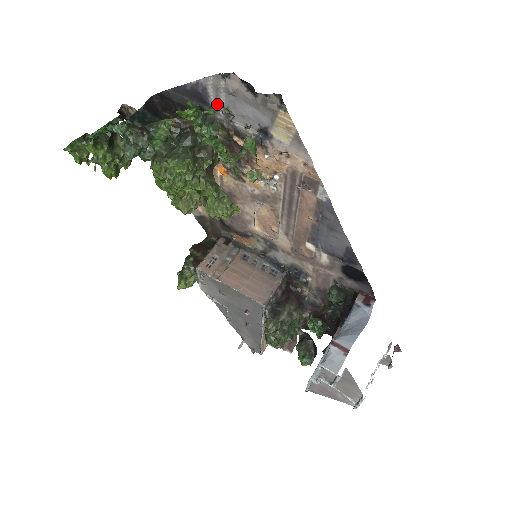
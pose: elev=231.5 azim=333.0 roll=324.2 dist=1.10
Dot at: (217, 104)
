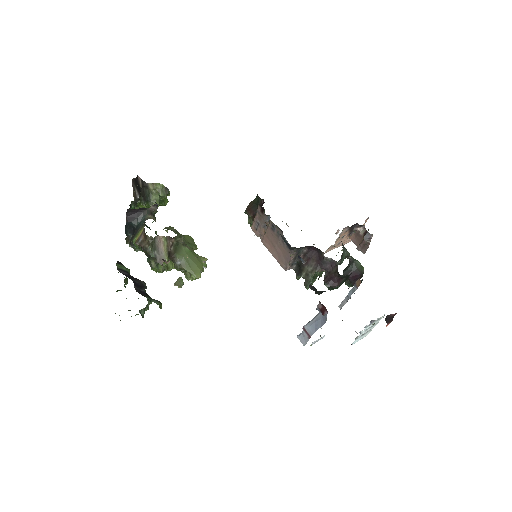
Dot at: occluded
